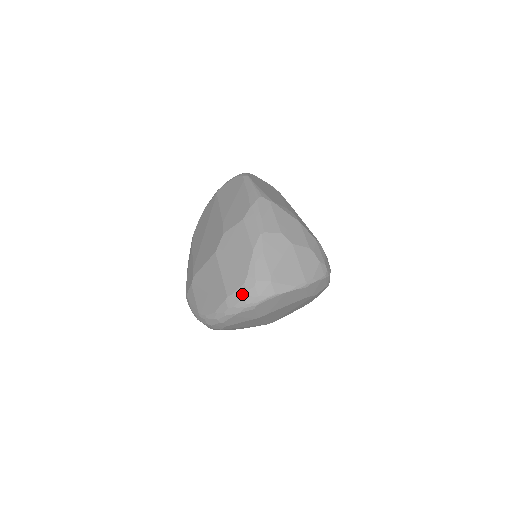
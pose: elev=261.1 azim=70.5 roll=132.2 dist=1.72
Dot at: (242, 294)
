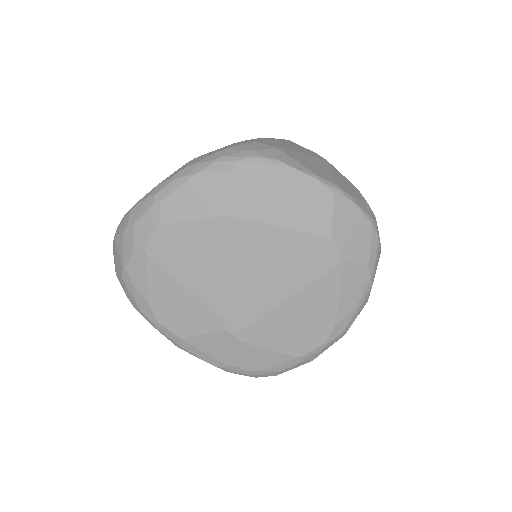
Dot at: (222, 149)
